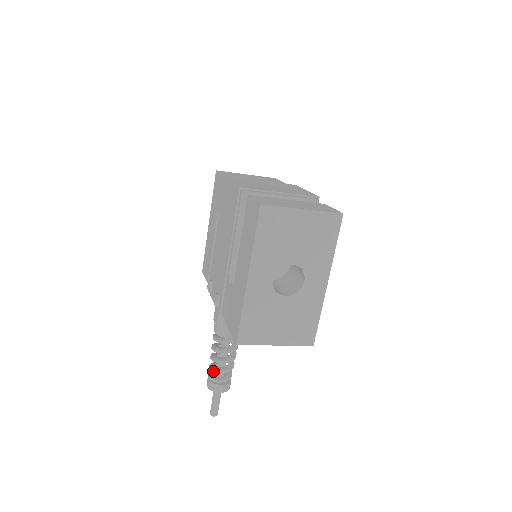
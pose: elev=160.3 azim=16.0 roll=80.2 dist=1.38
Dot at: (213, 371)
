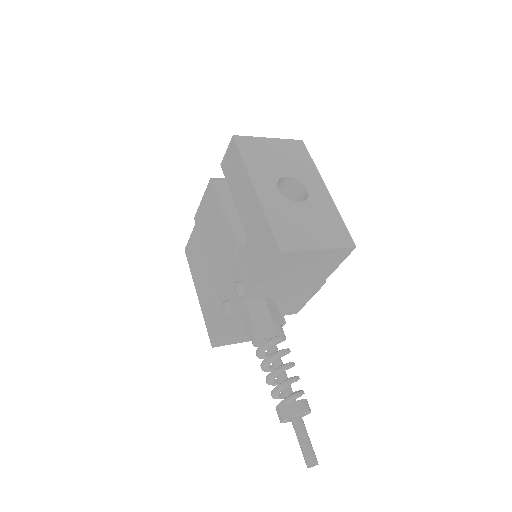
Dot at: (278, 388)
